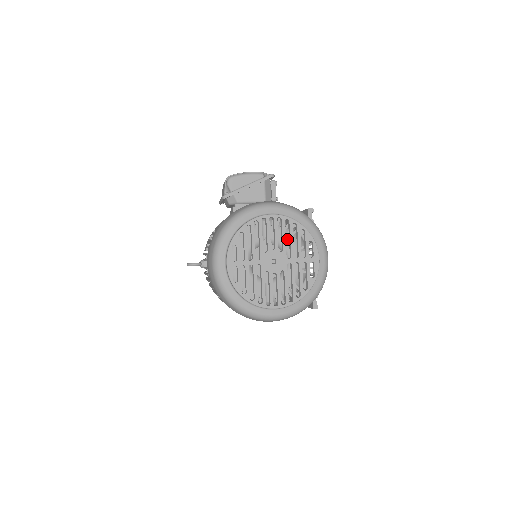
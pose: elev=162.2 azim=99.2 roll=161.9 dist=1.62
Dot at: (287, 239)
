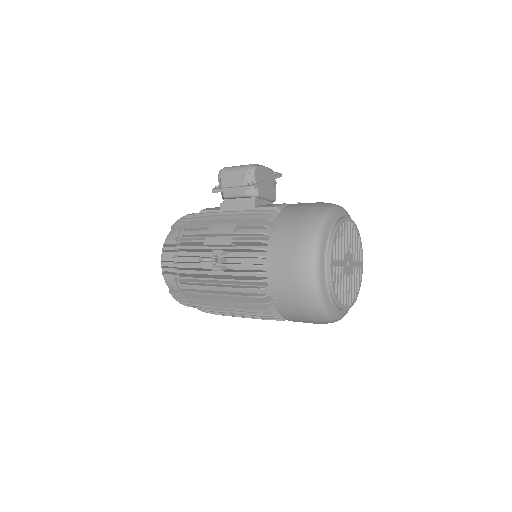
Dot at: occluded
